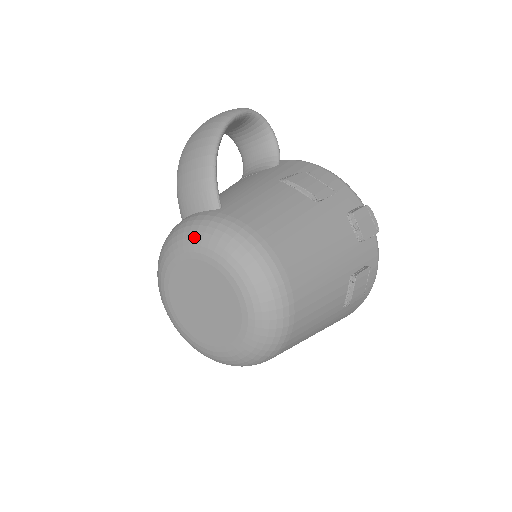
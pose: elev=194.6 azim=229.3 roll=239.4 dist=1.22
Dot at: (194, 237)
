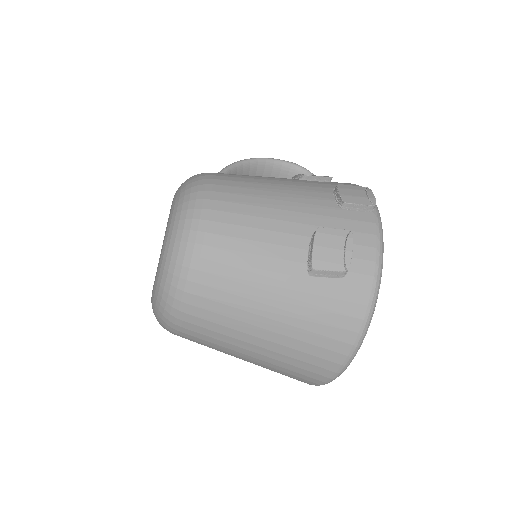
Dot at: occluded
